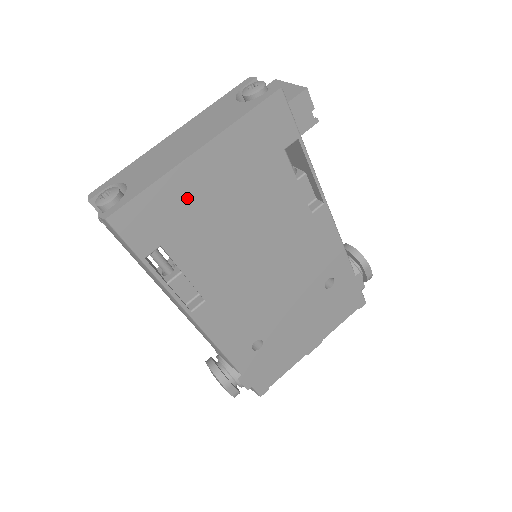
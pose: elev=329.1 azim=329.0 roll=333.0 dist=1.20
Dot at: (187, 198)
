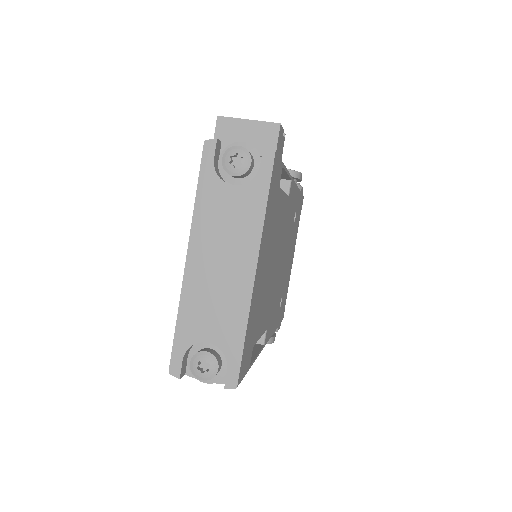
Dot at: (256, 303)
